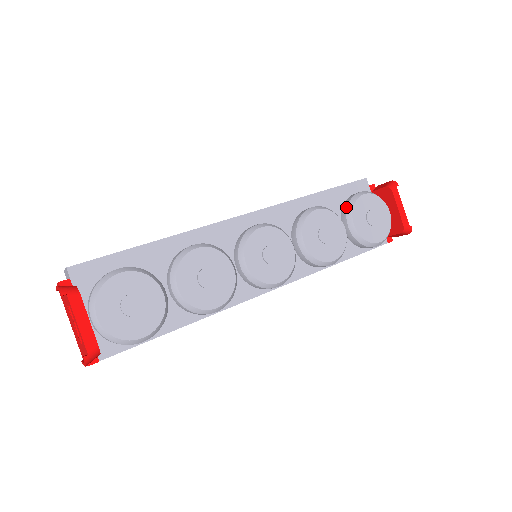
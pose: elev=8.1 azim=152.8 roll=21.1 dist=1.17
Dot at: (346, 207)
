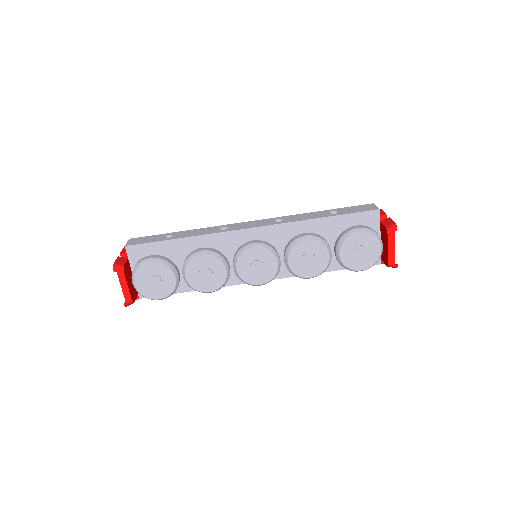
Dot at: (340, 238)
